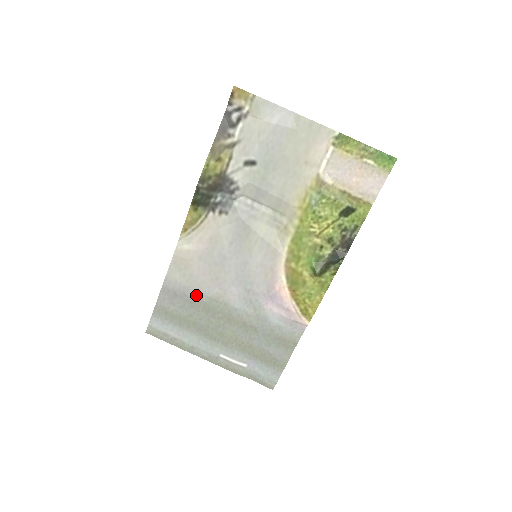
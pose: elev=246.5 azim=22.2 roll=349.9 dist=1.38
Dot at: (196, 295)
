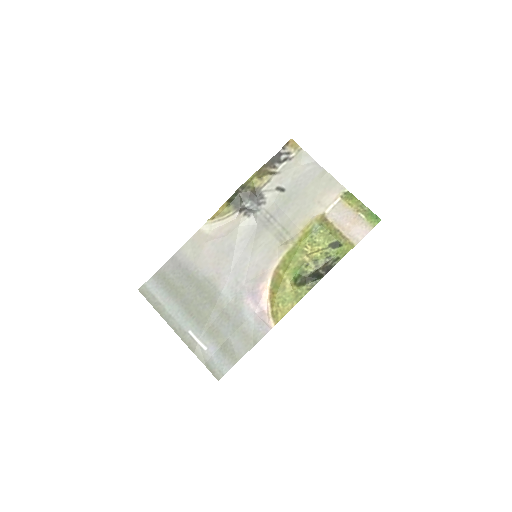
Dot at: (195, 272)
